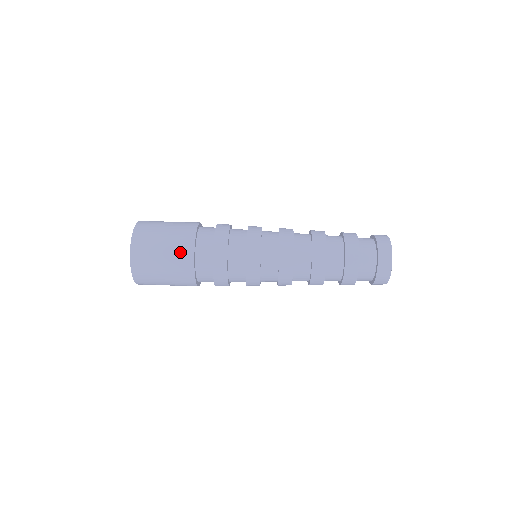
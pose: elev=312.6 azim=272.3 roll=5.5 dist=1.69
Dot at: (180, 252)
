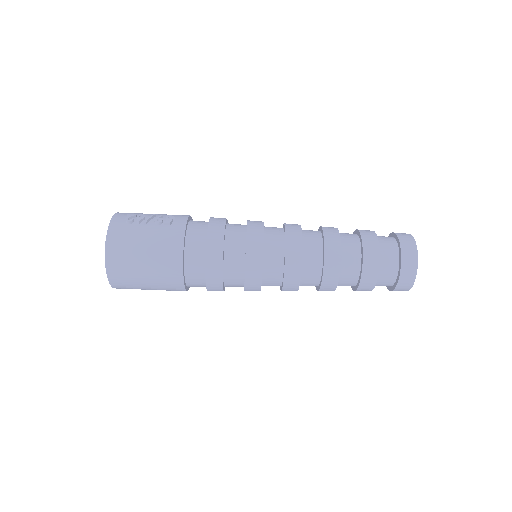
Dot at: occluded
